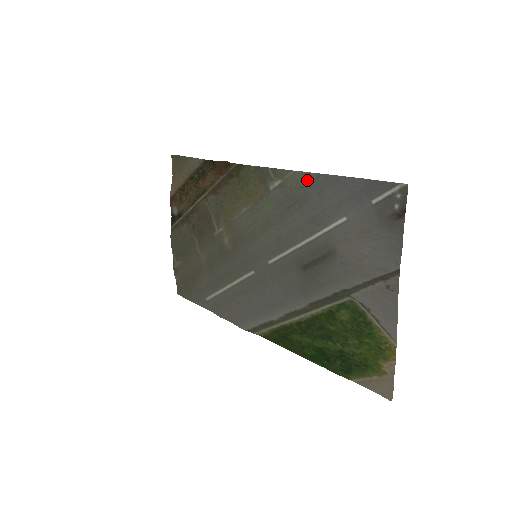
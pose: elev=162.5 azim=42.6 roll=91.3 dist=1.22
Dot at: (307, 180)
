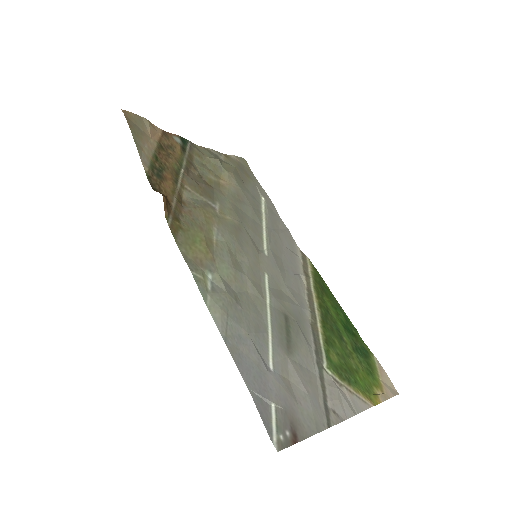
Dot at: (223, 323)
